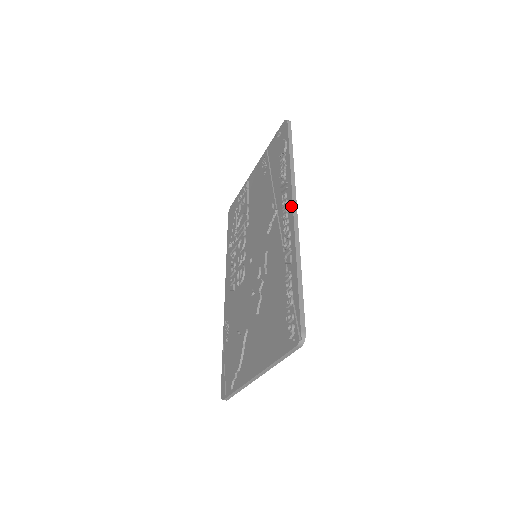
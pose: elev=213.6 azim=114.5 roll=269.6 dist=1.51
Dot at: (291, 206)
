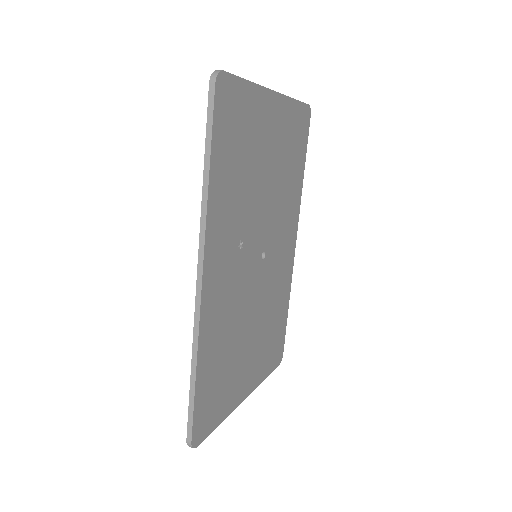
Dot at: (198, 271)
